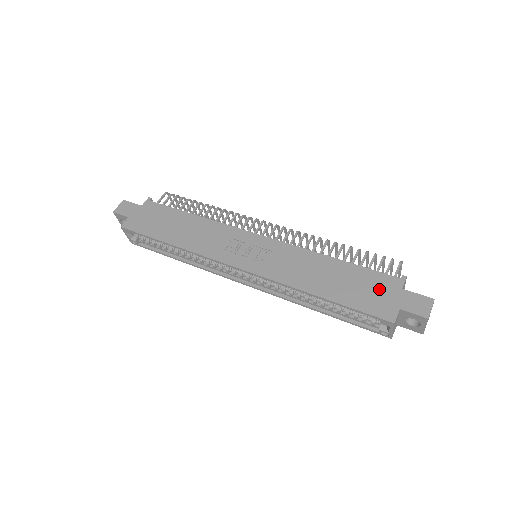
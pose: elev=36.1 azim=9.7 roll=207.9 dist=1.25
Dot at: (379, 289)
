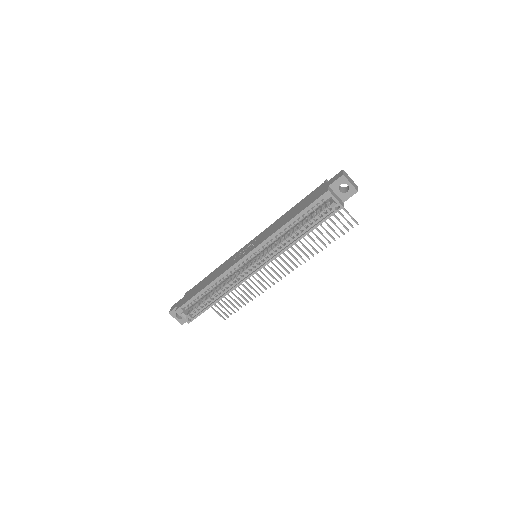
Dot at: (315, 193)
